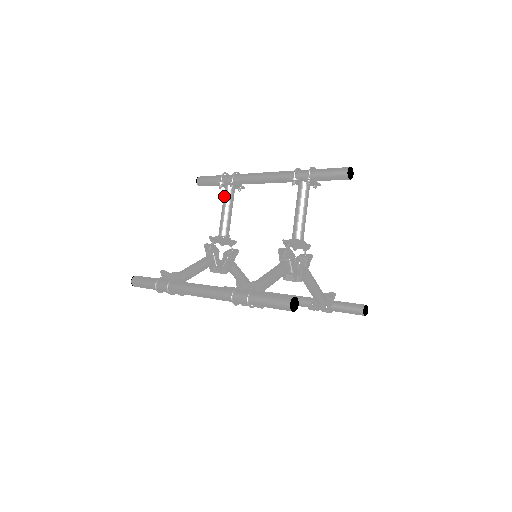
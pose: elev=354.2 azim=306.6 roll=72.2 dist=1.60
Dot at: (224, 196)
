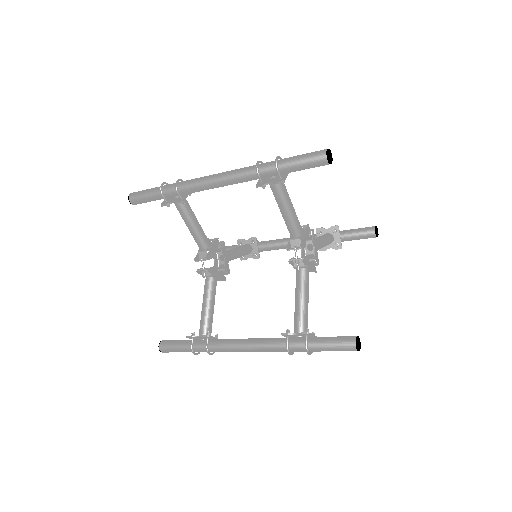
Dot at: occluded
